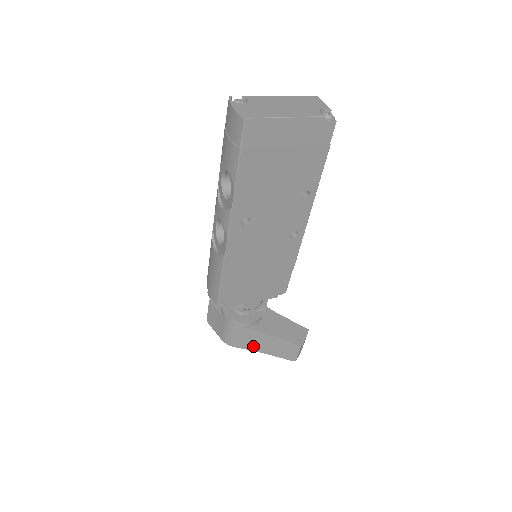
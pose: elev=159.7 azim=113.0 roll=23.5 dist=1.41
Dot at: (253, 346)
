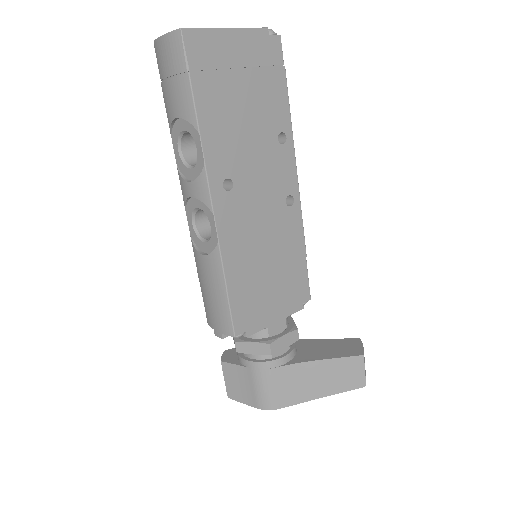
Dot at: (303, 393)
